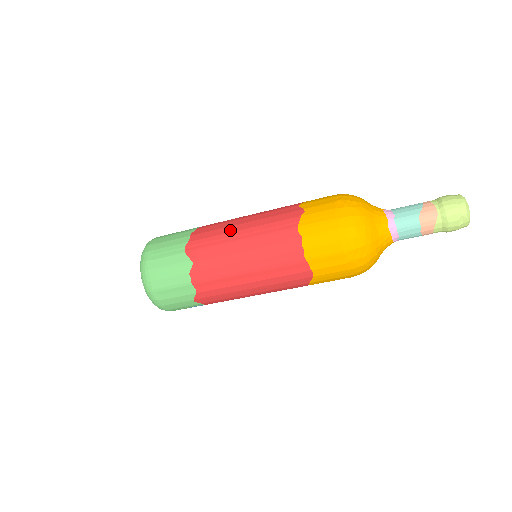
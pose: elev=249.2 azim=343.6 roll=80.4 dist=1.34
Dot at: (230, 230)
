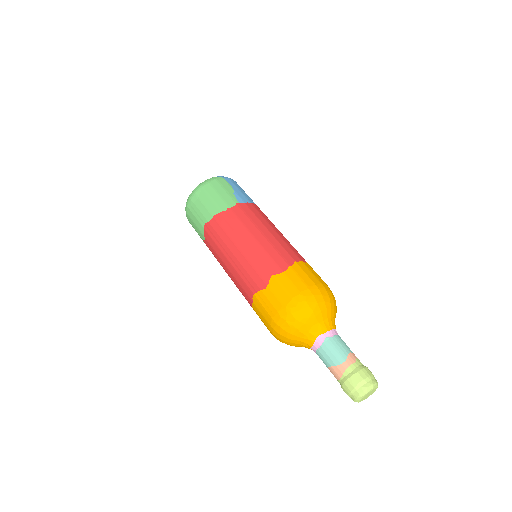
Dot at: (228, 244)
